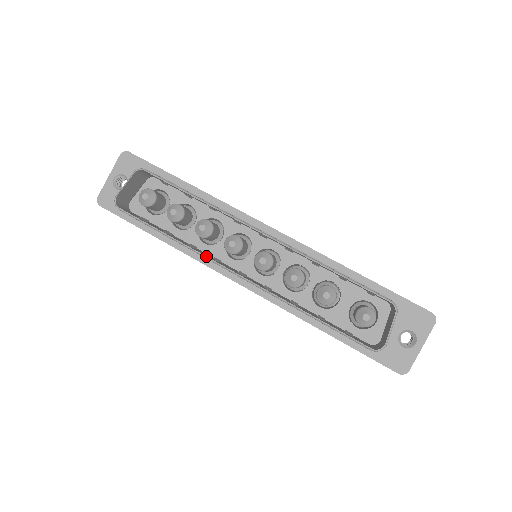
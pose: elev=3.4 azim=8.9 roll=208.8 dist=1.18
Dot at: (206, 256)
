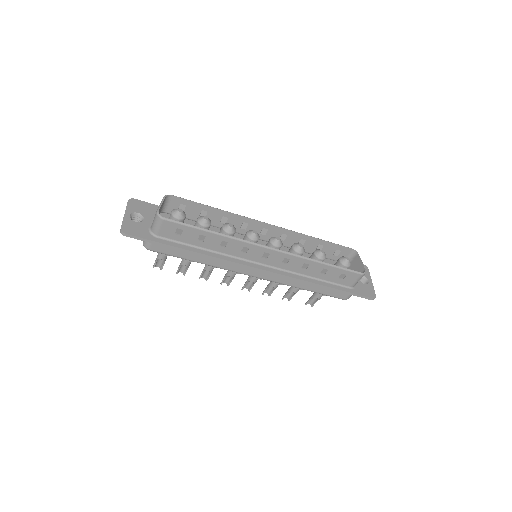
Dot at: (244, 240)
